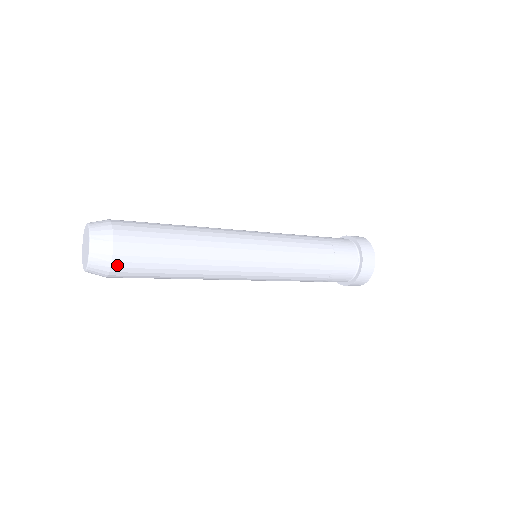
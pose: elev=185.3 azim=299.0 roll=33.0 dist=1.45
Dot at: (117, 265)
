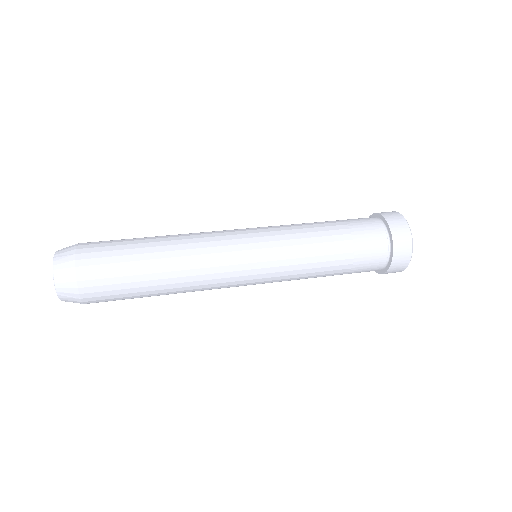
Dot at: occluded
